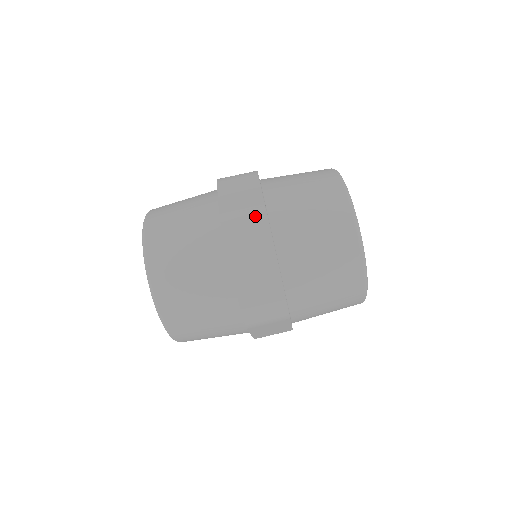
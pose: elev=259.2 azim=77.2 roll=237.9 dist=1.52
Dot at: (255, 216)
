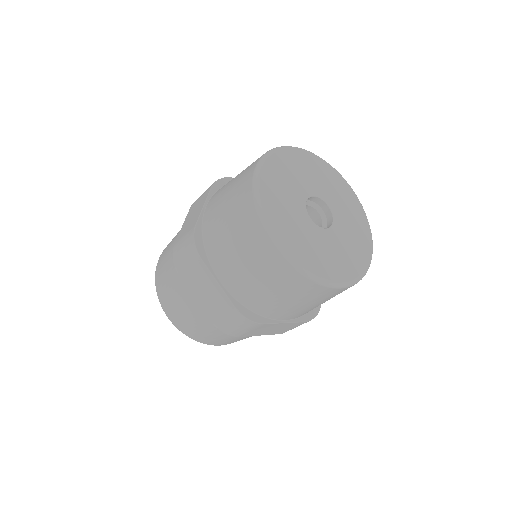
Dot at: (188, 244)
